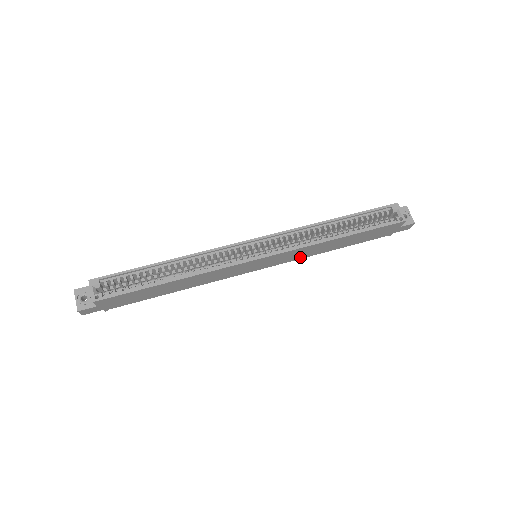
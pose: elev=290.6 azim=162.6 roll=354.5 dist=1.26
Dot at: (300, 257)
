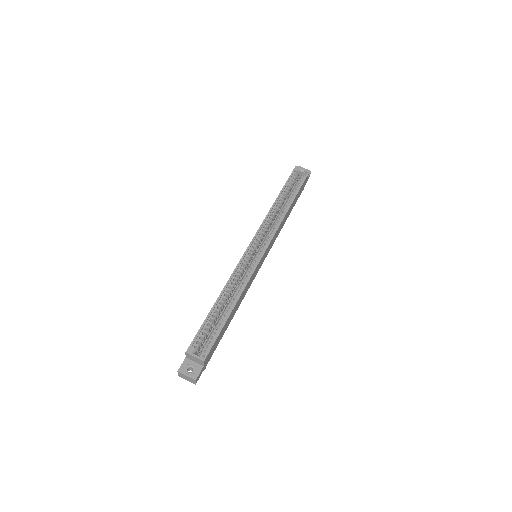
Dot at: occluded
